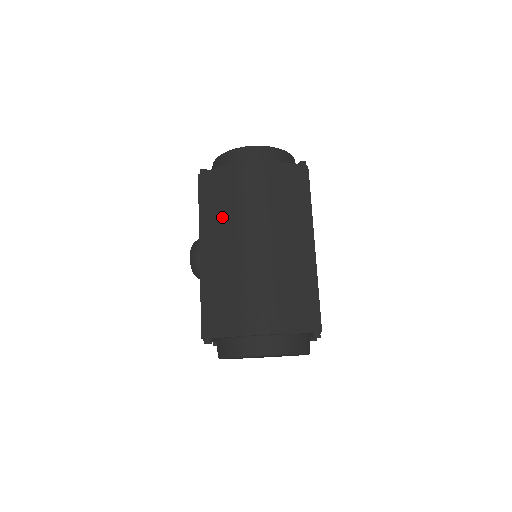
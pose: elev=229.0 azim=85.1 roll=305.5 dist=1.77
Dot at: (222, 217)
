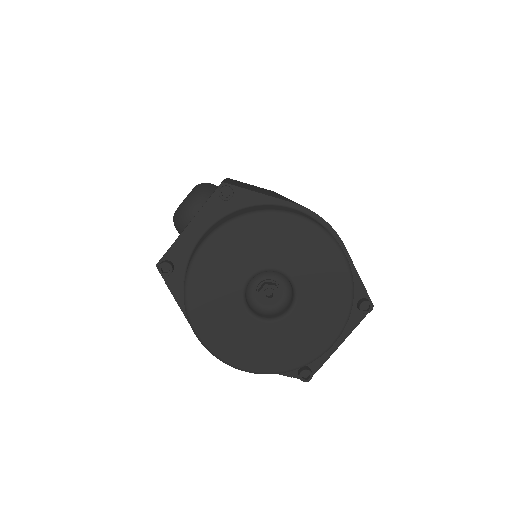
Dot at: occluded
